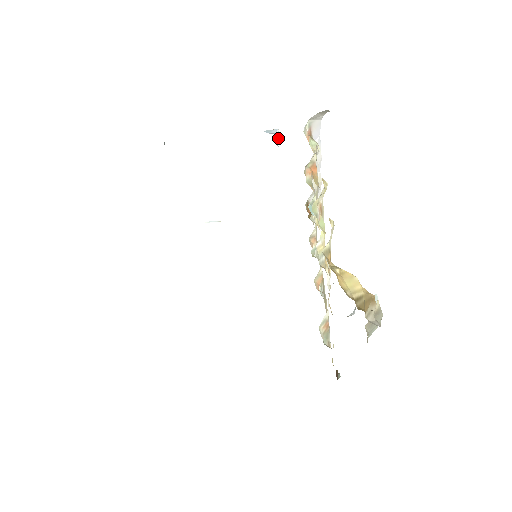
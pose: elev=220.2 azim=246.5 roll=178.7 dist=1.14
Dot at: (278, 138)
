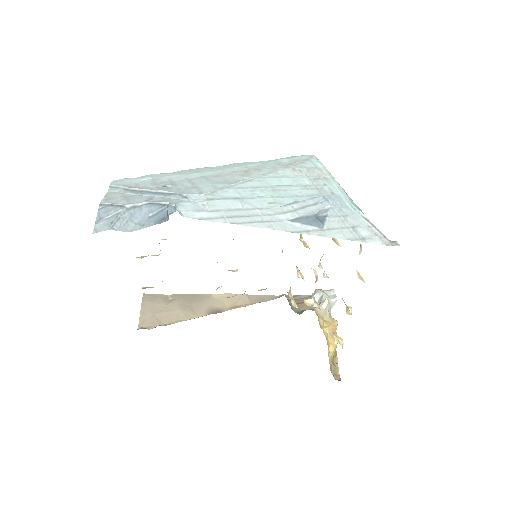
Dot at: (324, 202)
